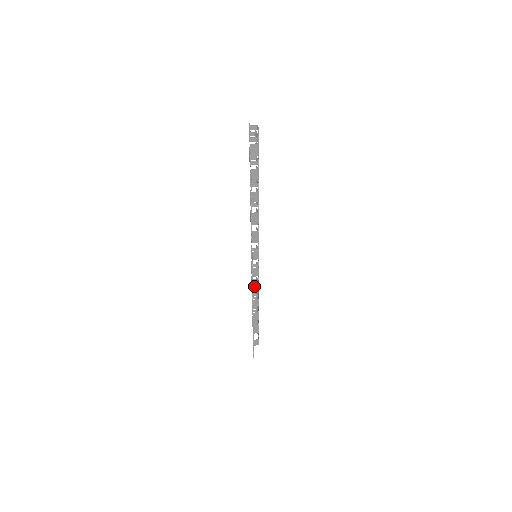
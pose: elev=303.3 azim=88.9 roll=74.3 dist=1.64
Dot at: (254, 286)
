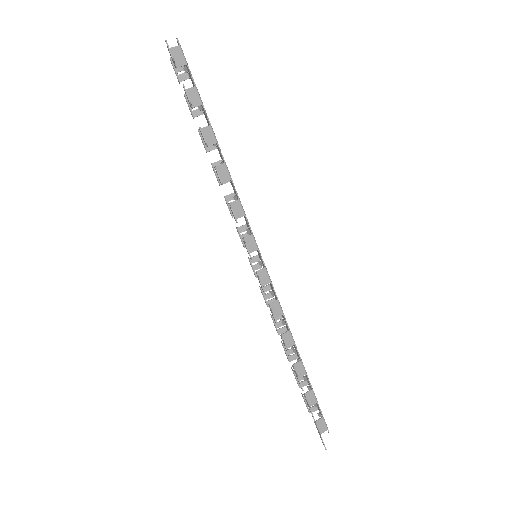
Dot at: (271, 305)
